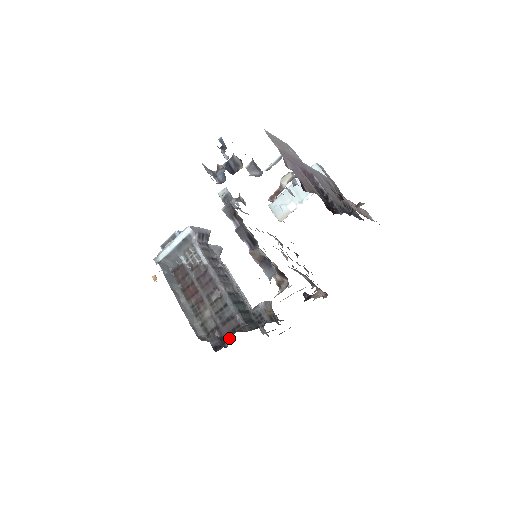
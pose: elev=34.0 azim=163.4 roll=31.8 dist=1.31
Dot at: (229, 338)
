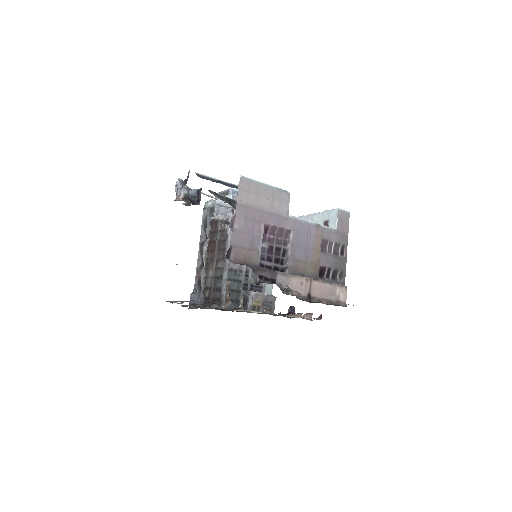
Dot at: occluded
